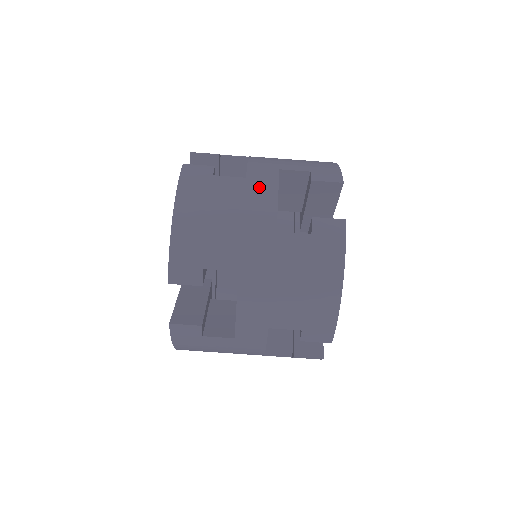
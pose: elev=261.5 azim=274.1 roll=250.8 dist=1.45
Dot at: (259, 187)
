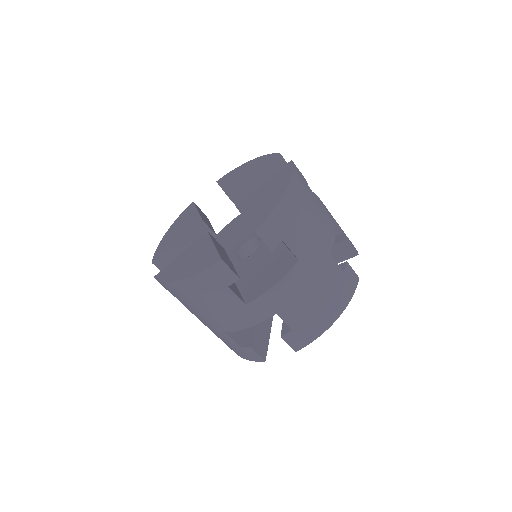
Dot at: (328, 217)
